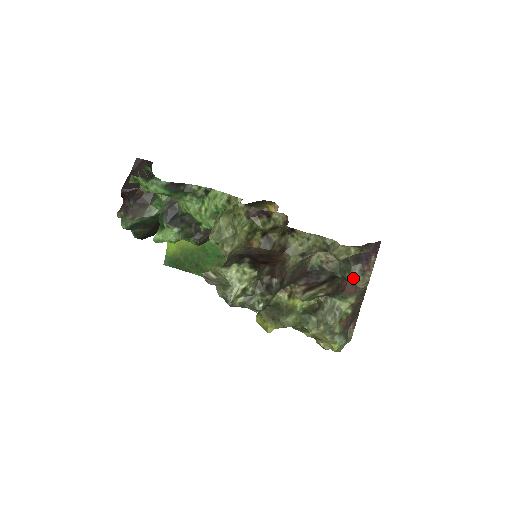
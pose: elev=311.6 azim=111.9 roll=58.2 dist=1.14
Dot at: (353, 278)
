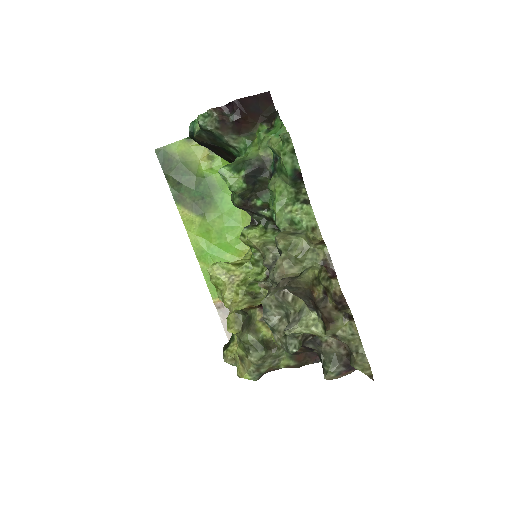
Dot at: (332, 371)
